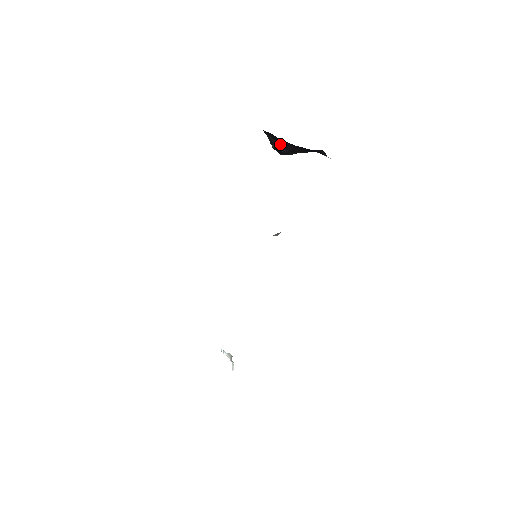
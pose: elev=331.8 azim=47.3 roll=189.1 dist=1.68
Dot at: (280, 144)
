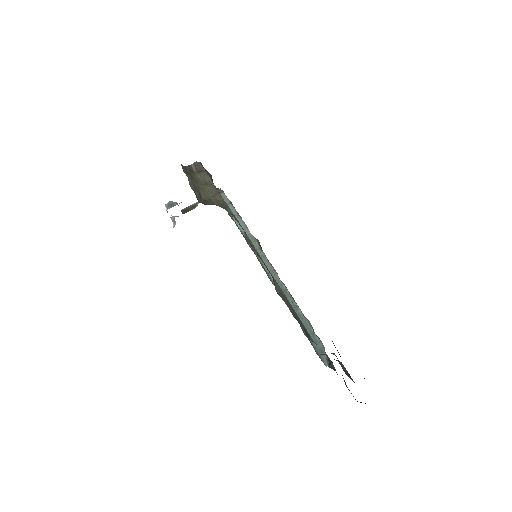
Dot at: occluded
